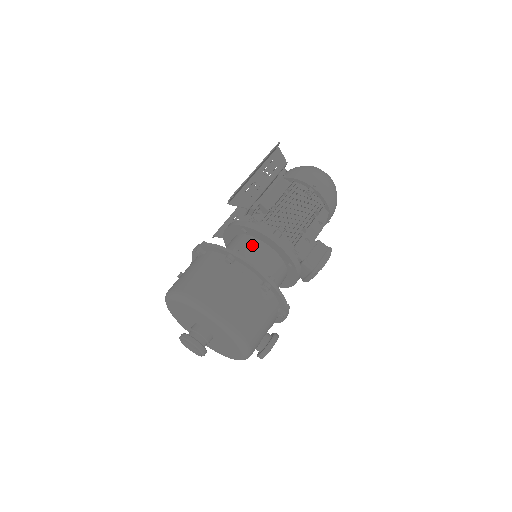
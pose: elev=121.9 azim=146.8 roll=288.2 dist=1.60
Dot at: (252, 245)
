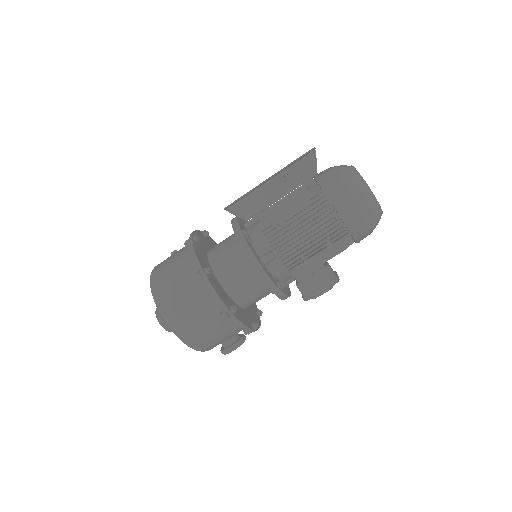
Dot at: (239, 258)
